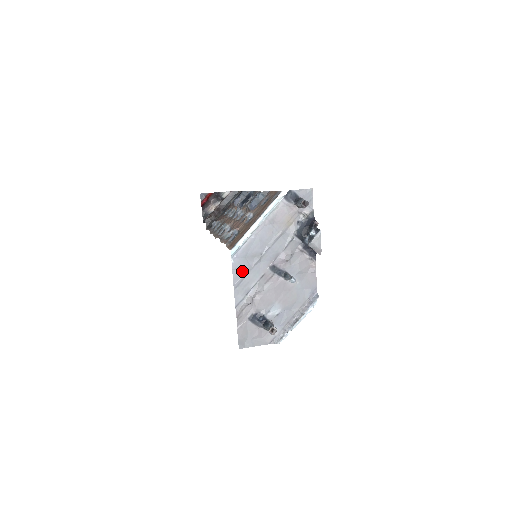
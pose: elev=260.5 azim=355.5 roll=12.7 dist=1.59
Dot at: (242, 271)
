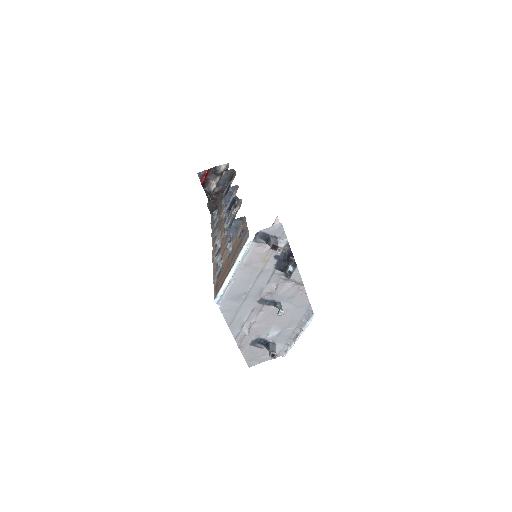
Dot at: (231, 311)
